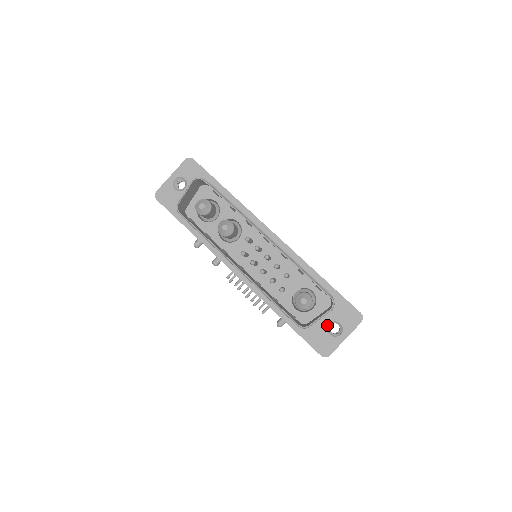
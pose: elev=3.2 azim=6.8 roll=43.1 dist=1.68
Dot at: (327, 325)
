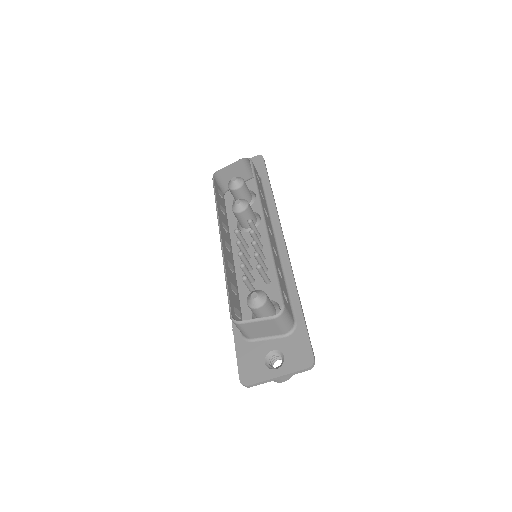
Dot at: (269, 350)
